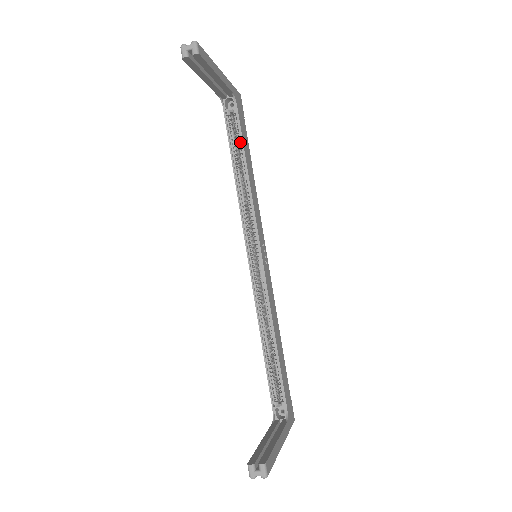
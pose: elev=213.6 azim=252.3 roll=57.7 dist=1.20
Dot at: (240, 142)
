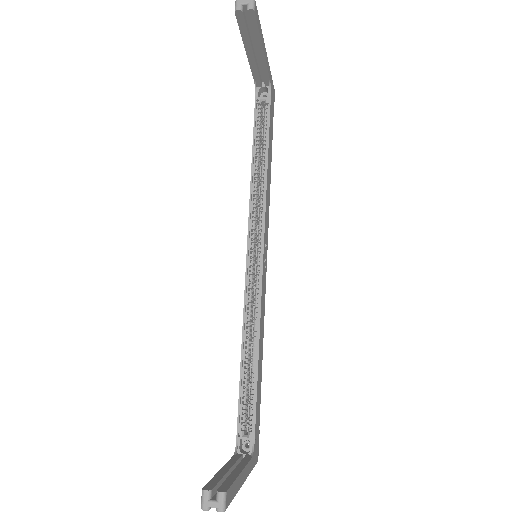
Dot at: (265, 134)
